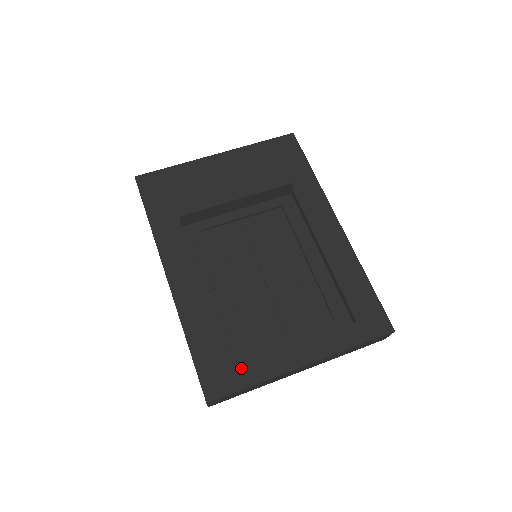
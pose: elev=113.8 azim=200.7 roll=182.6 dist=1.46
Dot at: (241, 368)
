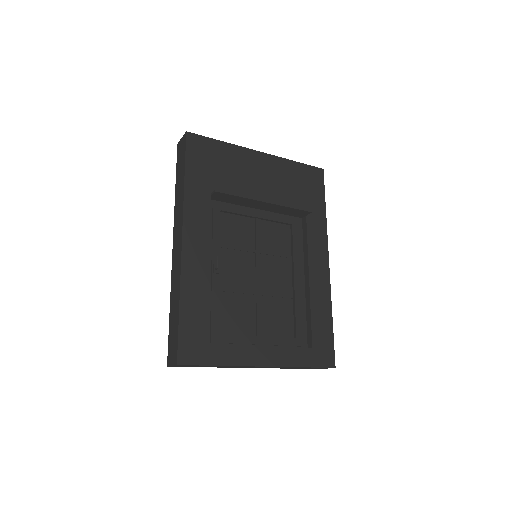
Dot at: (215, 347)
